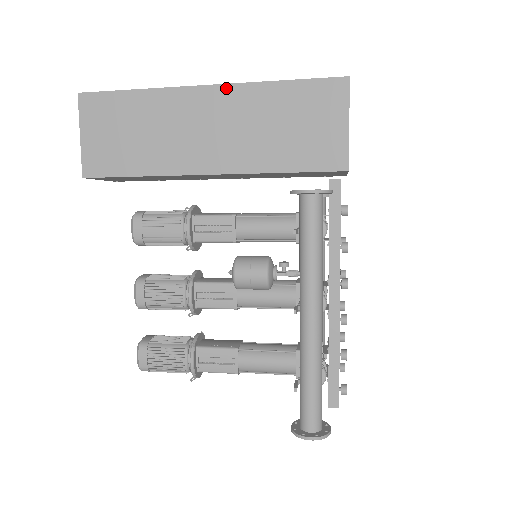
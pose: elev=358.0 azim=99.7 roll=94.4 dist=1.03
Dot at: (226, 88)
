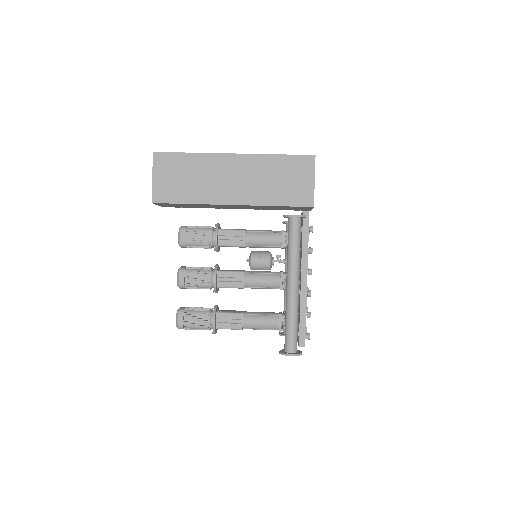
Dot at: (245, 156)
